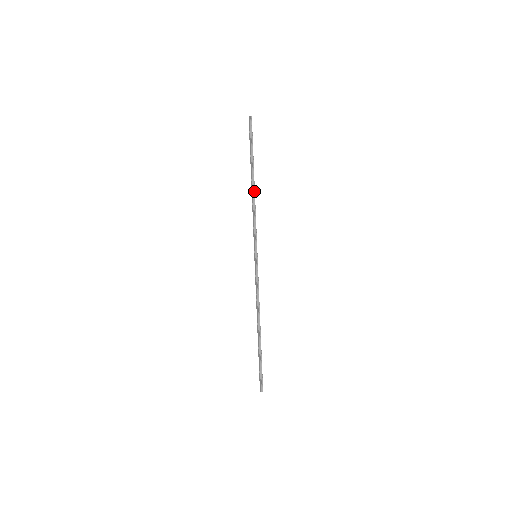
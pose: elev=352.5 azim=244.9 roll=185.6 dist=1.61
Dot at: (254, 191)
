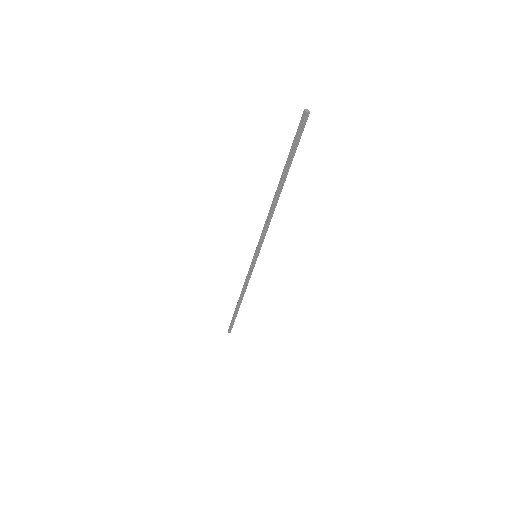
Dot at: (277, 202)
